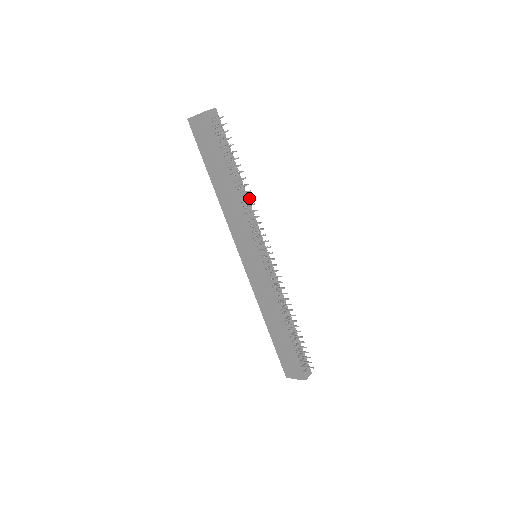
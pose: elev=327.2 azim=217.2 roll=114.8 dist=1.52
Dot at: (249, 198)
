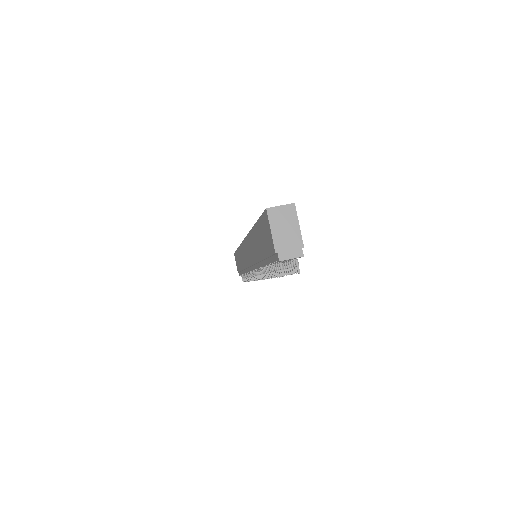
Dot at: occluded
